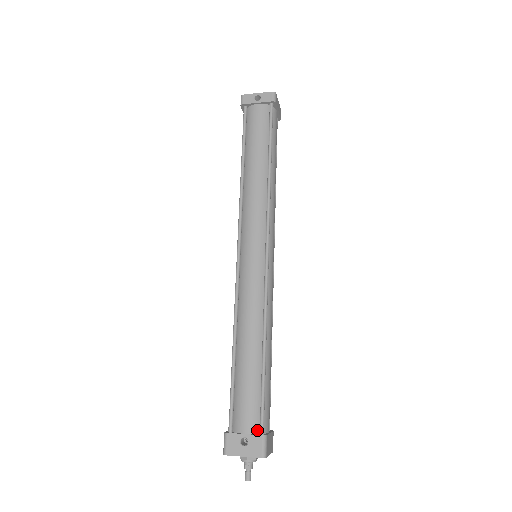
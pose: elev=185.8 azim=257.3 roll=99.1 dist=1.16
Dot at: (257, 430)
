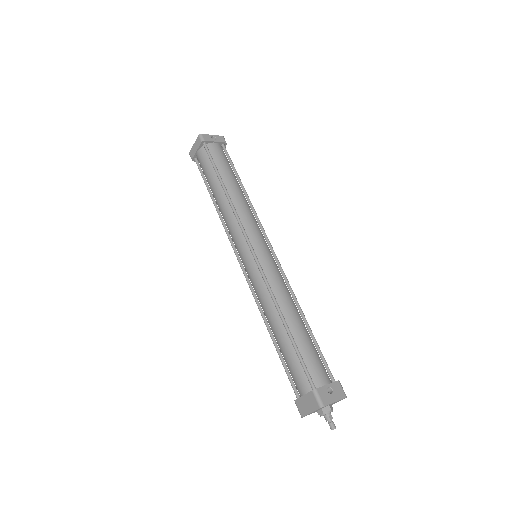
Dot at: (330, 380)
